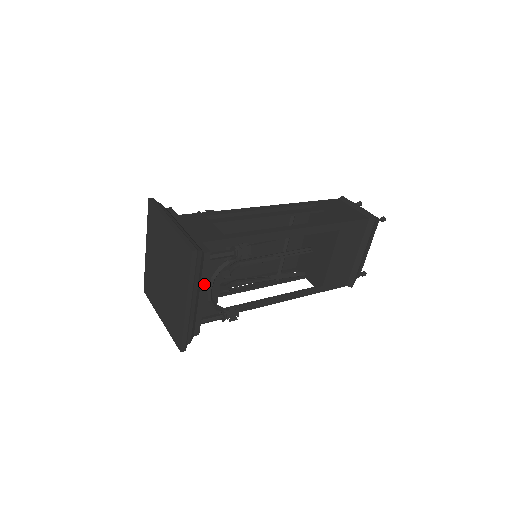
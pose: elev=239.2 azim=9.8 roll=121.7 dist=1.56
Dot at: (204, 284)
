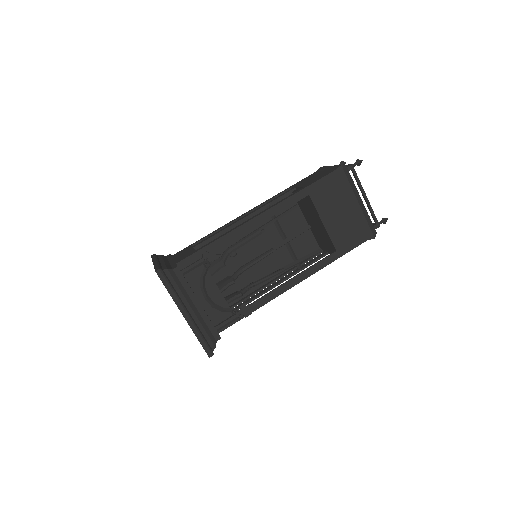
Dot at: (192, 294)
